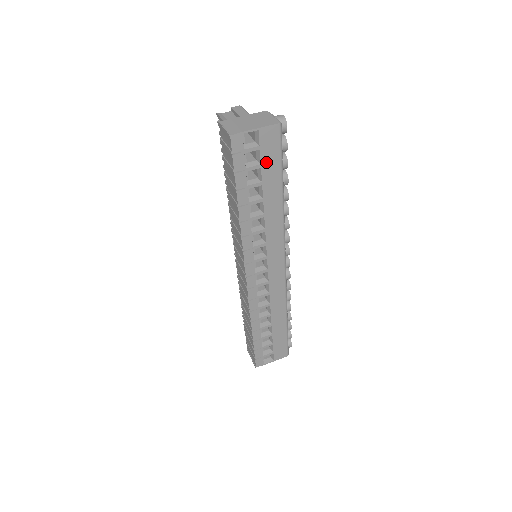
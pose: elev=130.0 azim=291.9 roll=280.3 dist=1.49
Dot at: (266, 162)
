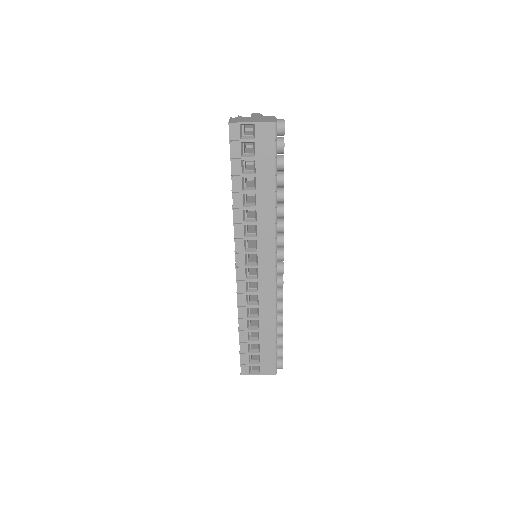
Dot at: (260, 156)
